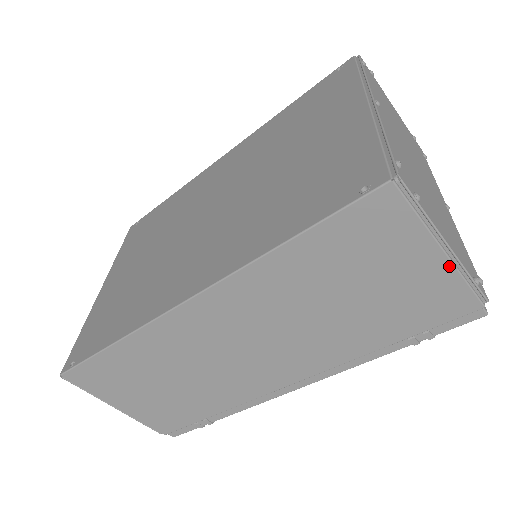
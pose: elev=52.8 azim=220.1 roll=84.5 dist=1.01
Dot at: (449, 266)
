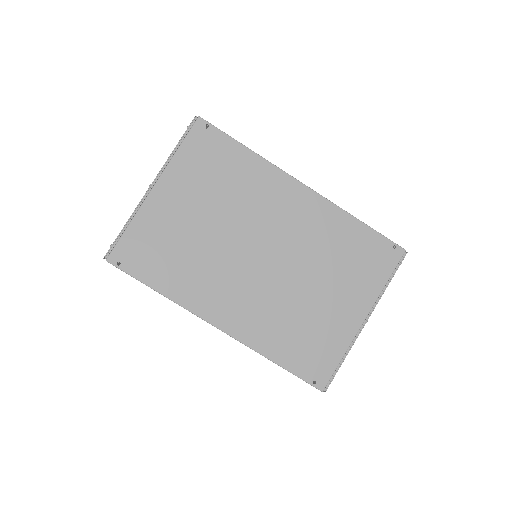
Dot at: occluded
